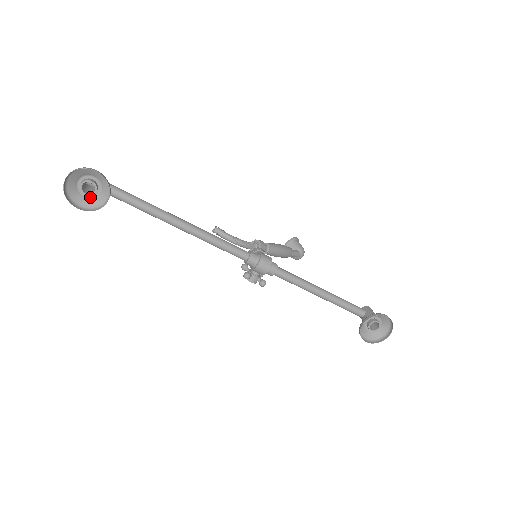
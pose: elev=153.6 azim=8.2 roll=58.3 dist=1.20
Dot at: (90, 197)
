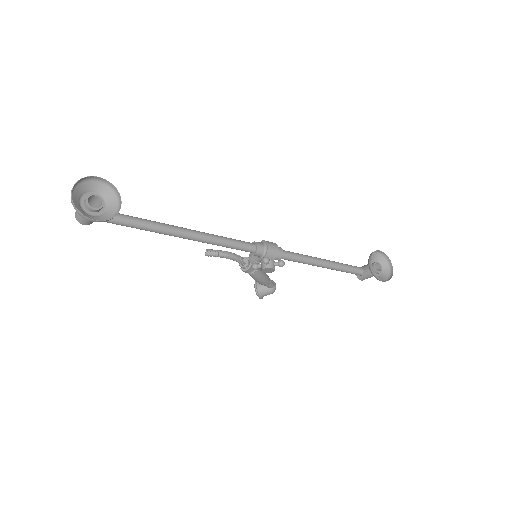
Dot at: (98, 215)
